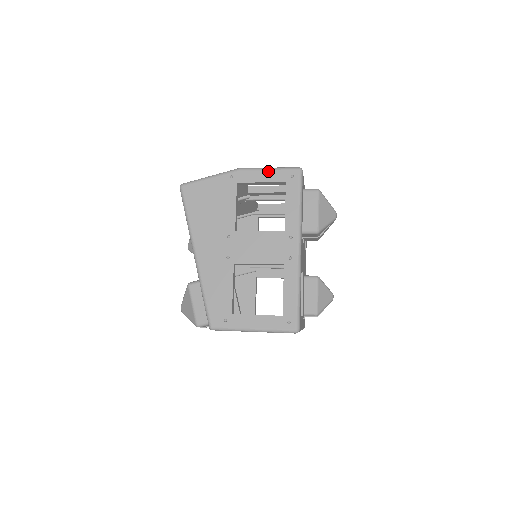
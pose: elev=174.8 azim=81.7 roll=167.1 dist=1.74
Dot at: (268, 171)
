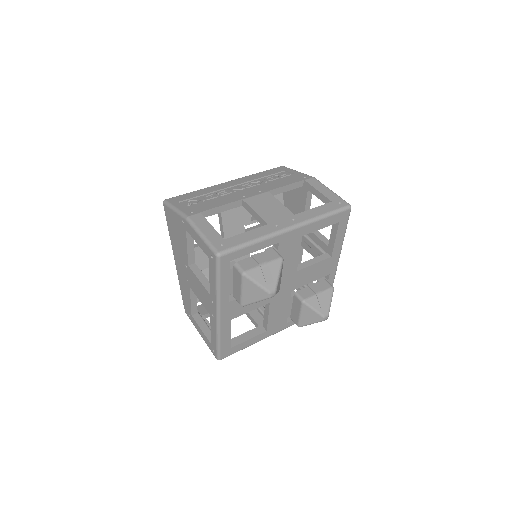
Dot at: (200, 238)
